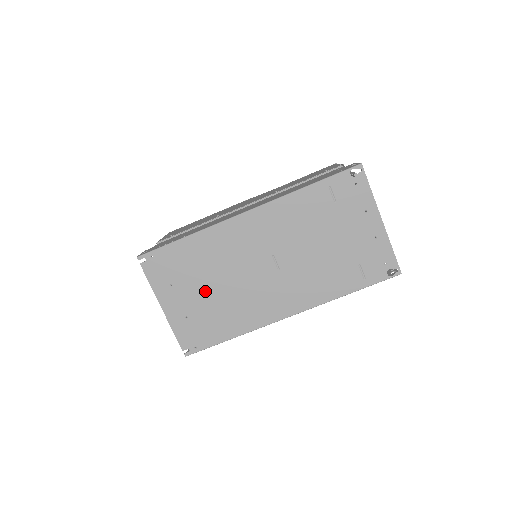
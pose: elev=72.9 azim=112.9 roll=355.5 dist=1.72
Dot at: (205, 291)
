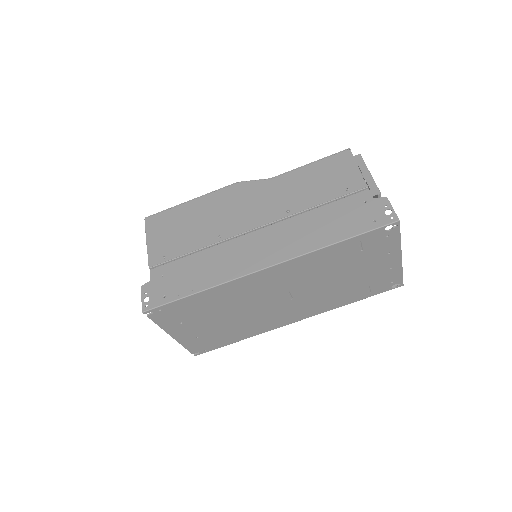
Dot at: (217, 321)
